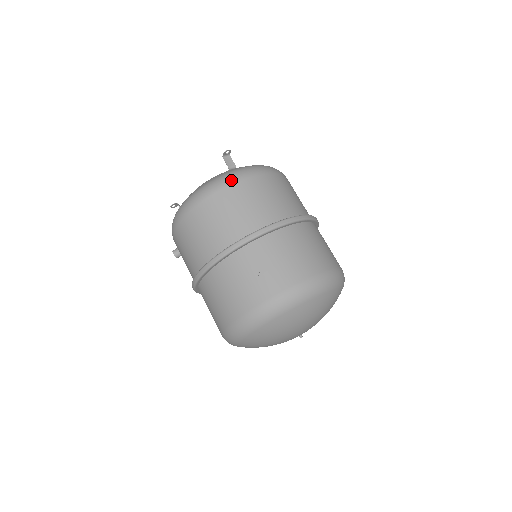
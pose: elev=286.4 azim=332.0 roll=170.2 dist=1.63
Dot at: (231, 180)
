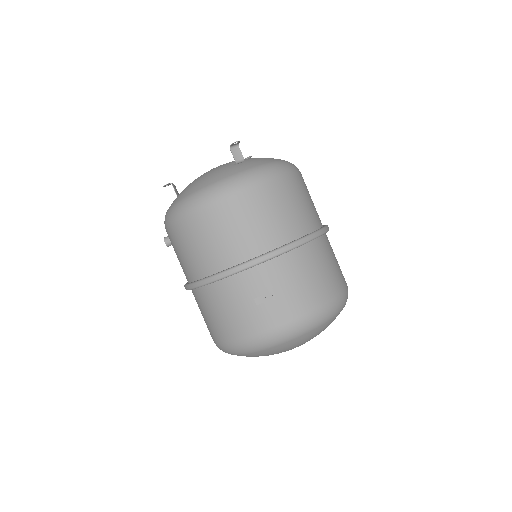
Dot at: (239, 188)
